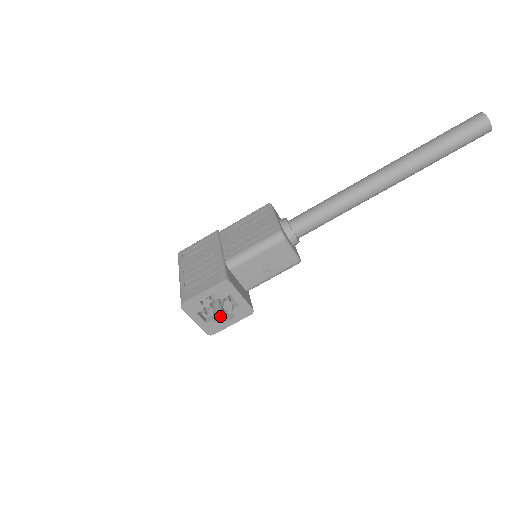
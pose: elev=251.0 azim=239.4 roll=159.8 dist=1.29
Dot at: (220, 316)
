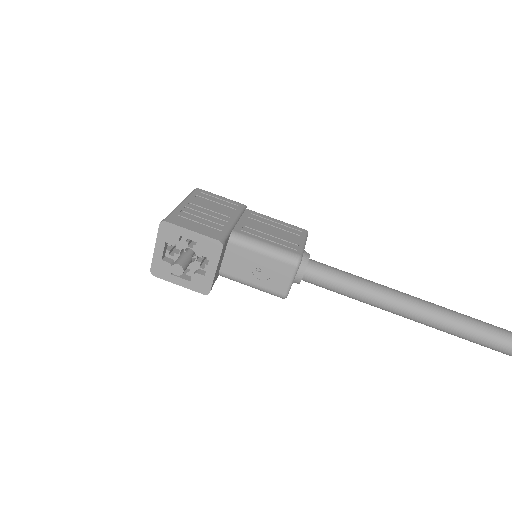
Dot at: (183, 265)
